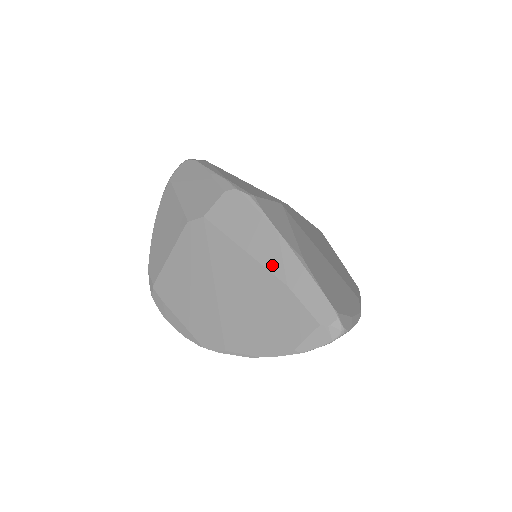
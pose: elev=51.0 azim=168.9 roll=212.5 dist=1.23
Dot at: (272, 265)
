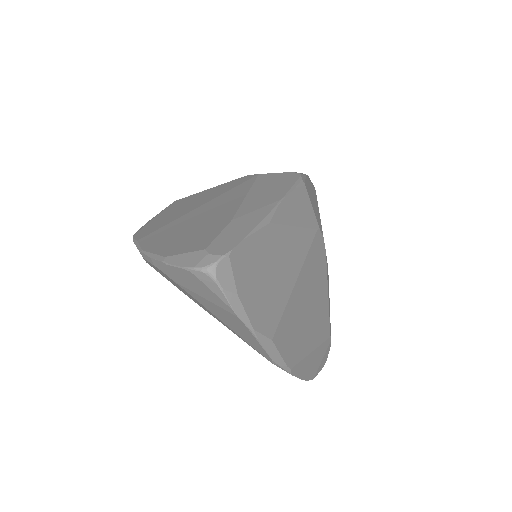
Dot at: (246, 208)
